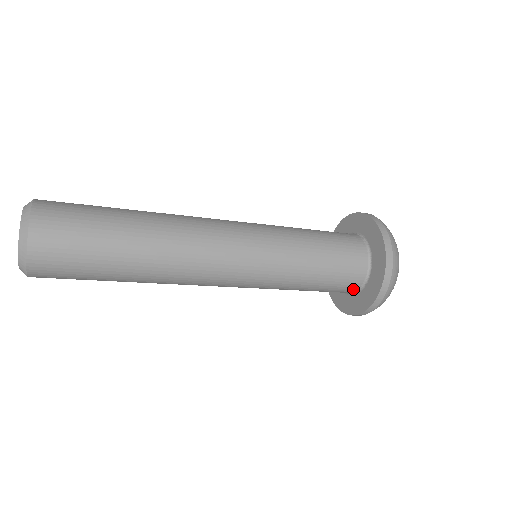
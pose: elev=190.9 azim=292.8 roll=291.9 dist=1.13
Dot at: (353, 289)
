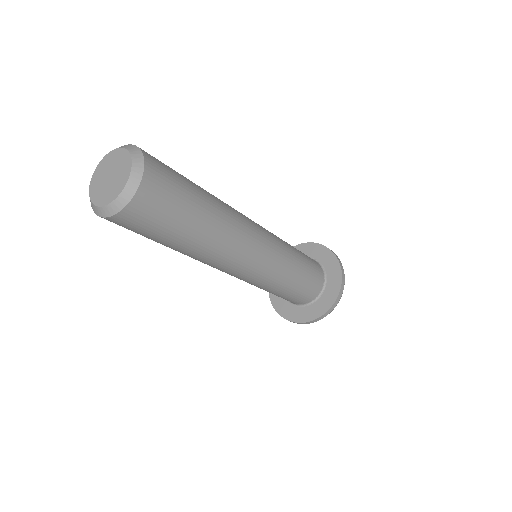
Dot at: (301, 303)
